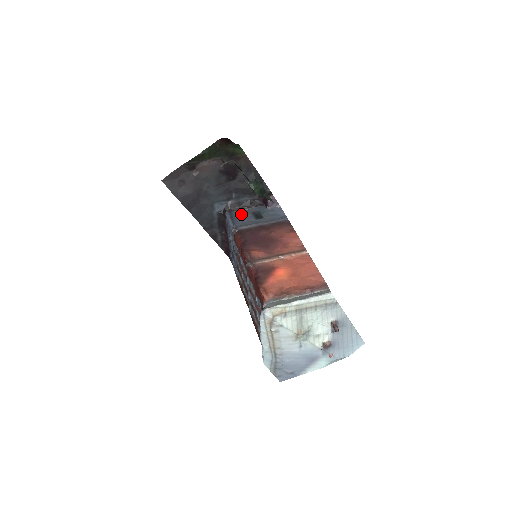
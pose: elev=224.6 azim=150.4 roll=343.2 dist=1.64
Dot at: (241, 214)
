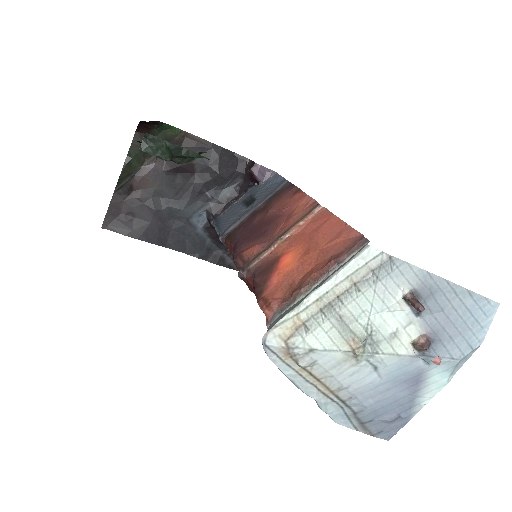
Dot at: (229, 213)
